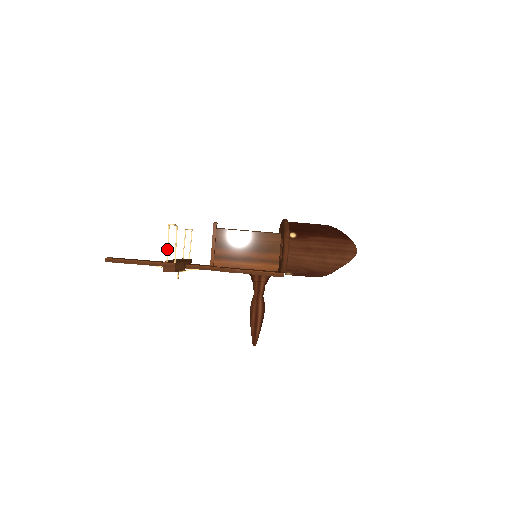
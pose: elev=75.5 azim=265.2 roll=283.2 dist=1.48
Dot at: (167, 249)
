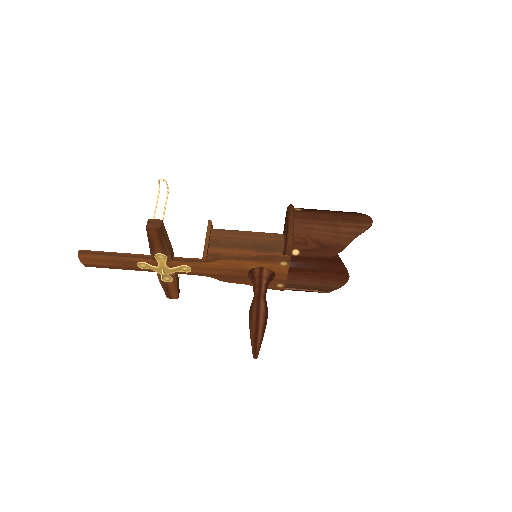
Dot at: (154, 212)
